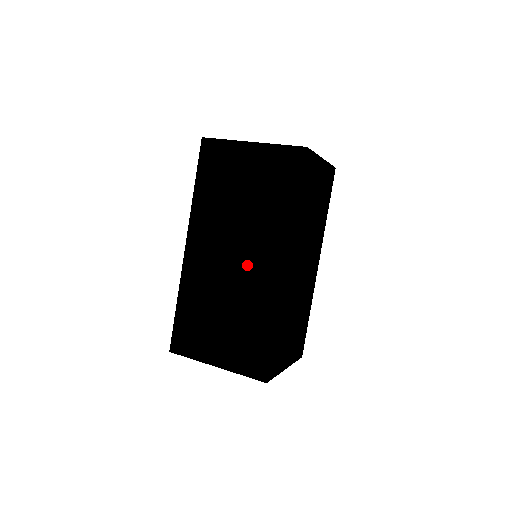
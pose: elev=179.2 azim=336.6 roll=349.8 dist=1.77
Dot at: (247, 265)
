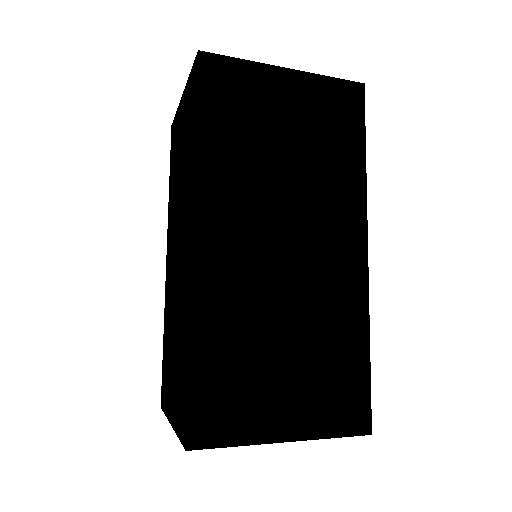
Dot at: (180, 256)
